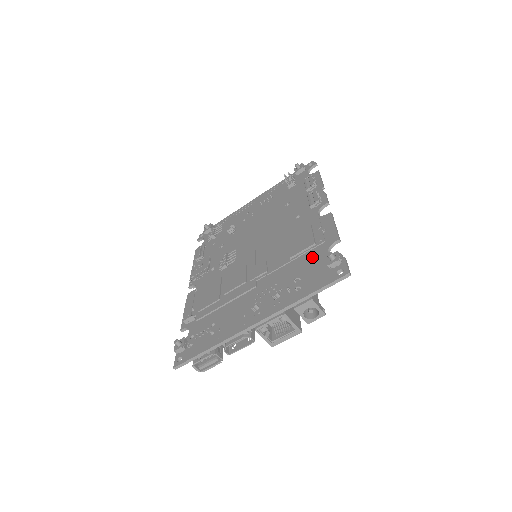
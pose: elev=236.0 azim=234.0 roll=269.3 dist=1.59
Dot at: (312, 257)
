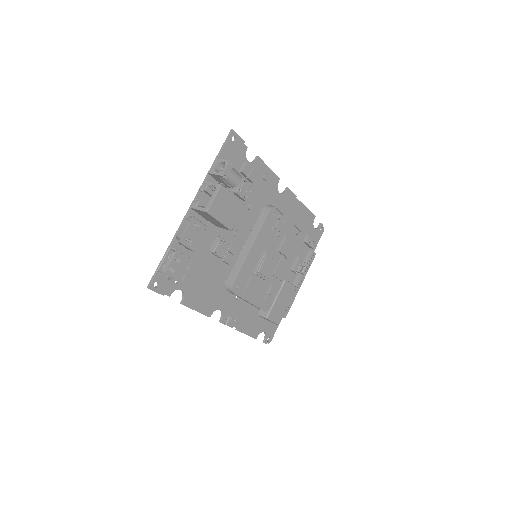
Dot at: (243, 175)
